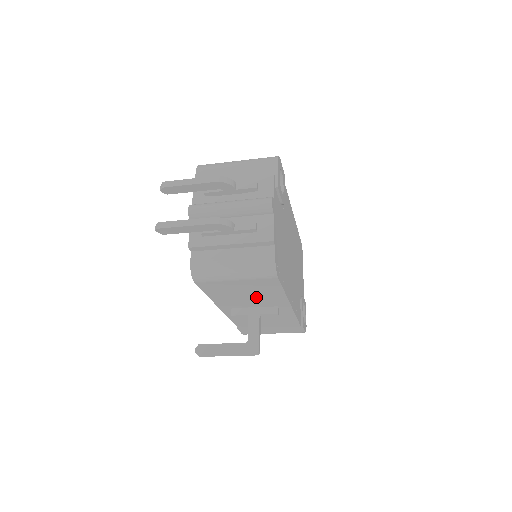
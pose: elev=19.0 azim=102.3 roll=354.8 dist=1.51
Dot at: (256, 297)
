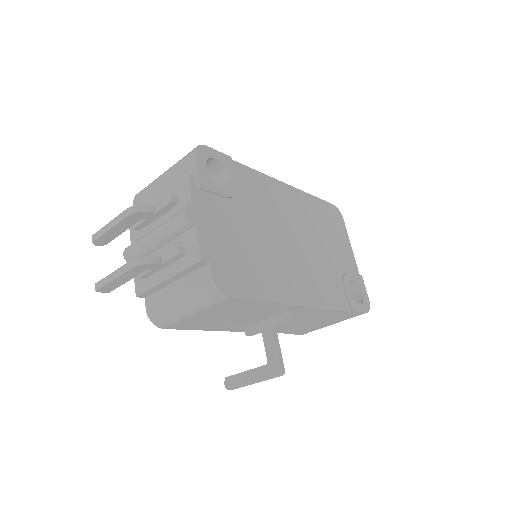
Dot at: (247, 314)
